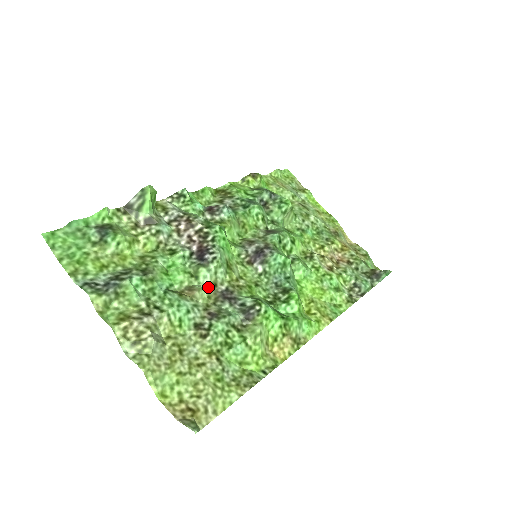
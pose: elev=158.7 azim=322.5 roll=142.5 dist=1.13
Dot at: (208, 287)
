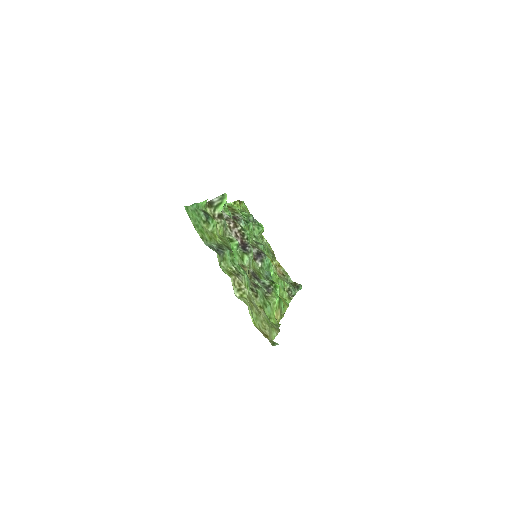
Dot at: occluded
